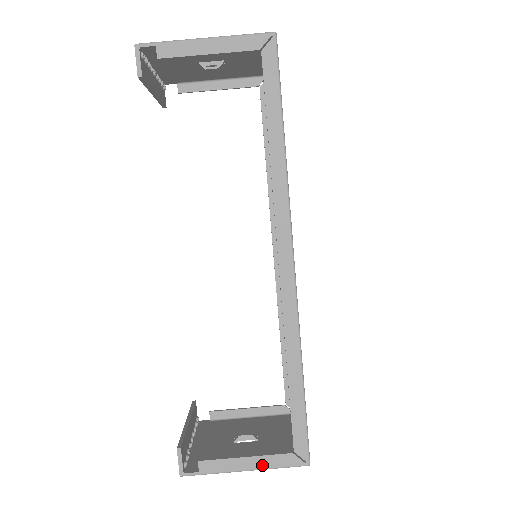
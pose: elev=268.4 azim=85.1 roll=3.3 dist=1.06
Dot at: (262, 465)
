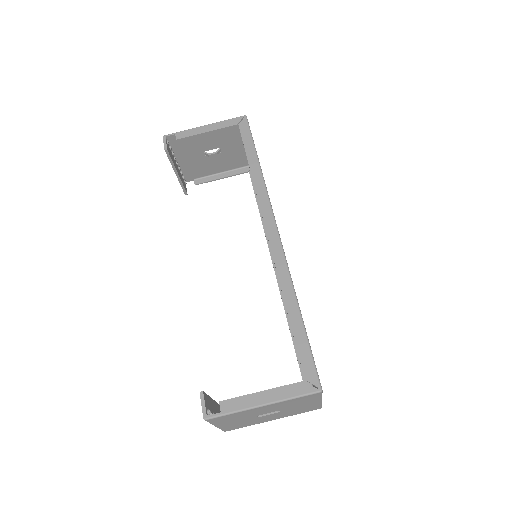
Dot at: (278, 397)
